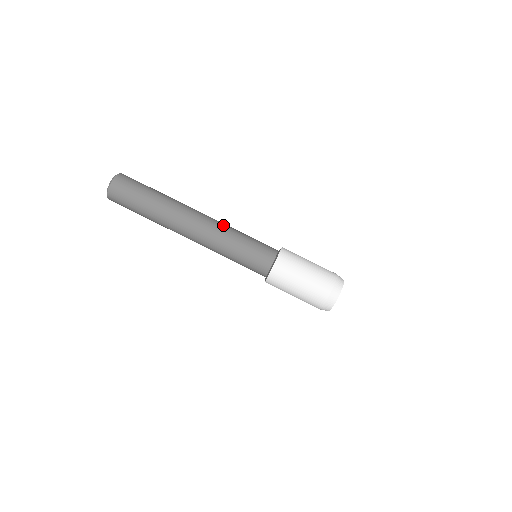
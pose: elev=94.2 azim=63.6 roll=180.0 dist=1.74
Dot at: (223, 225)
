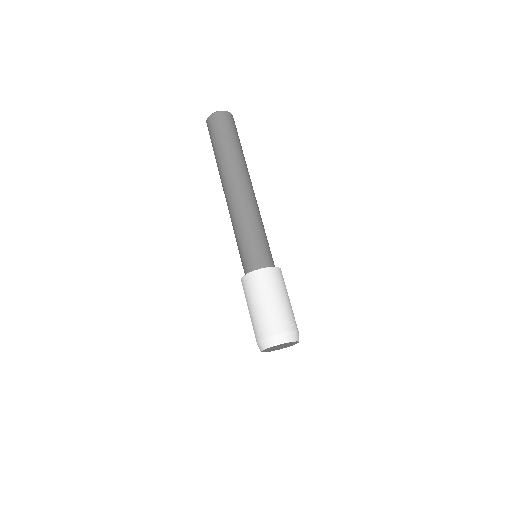
Dot at: (249, 209)
